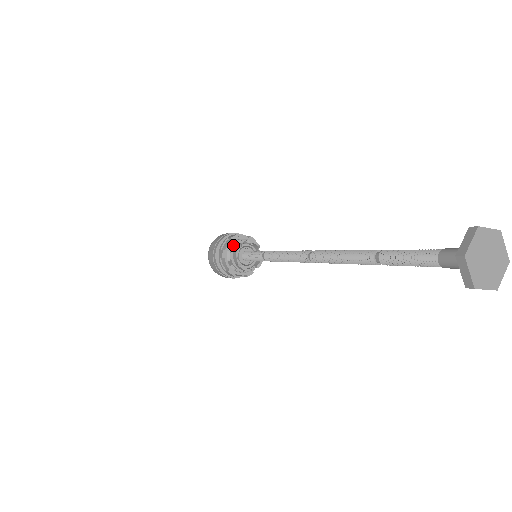
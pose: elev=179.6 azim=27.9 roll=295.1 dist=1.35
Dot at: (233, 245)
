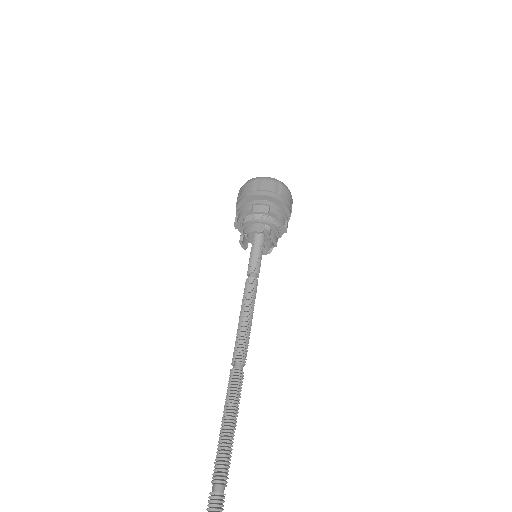
Dot at: (262, 219)
